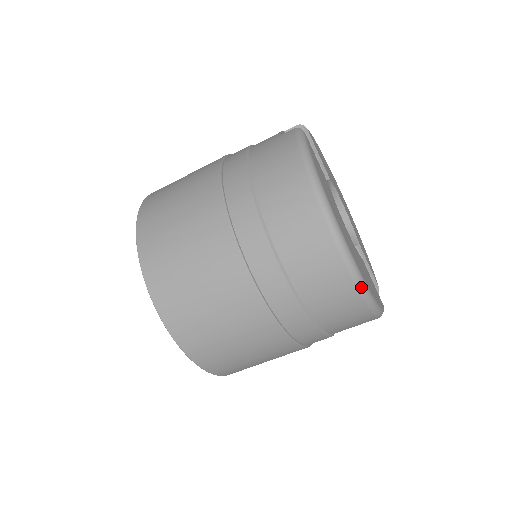
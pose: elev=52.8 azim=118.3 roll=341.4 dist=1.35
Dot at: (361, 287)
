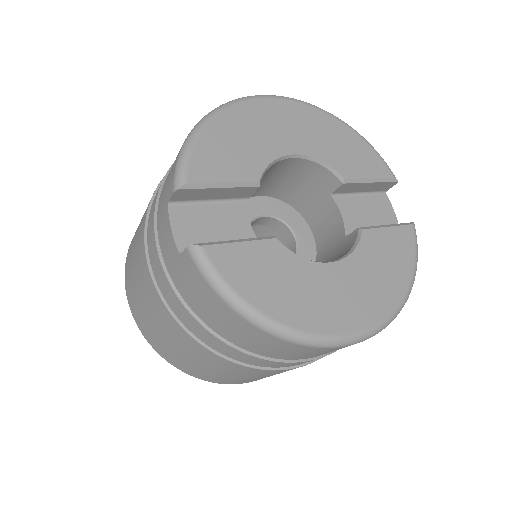
Dot at: occluded
